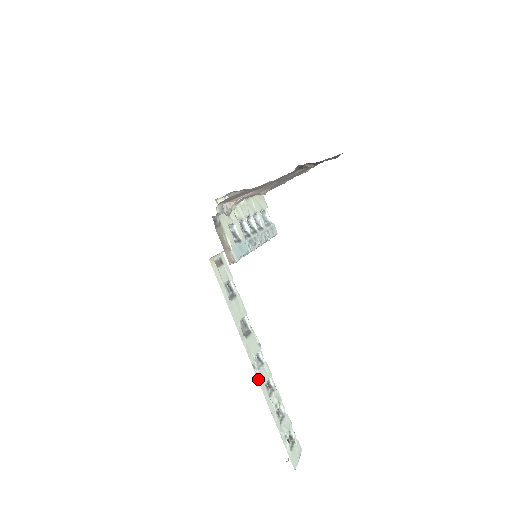
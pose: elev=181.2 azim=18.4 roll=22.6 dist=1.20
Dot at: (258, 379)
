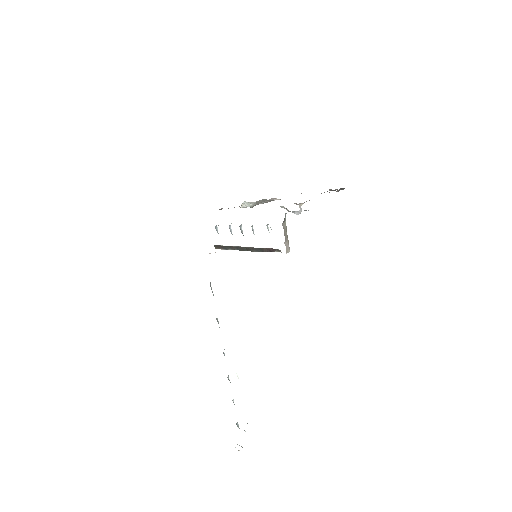
Dot at: occluded
